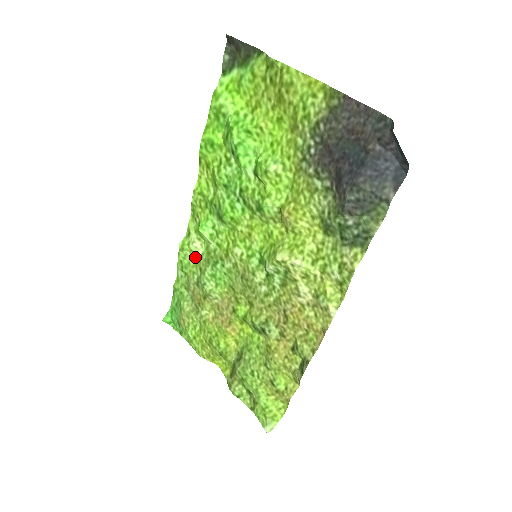
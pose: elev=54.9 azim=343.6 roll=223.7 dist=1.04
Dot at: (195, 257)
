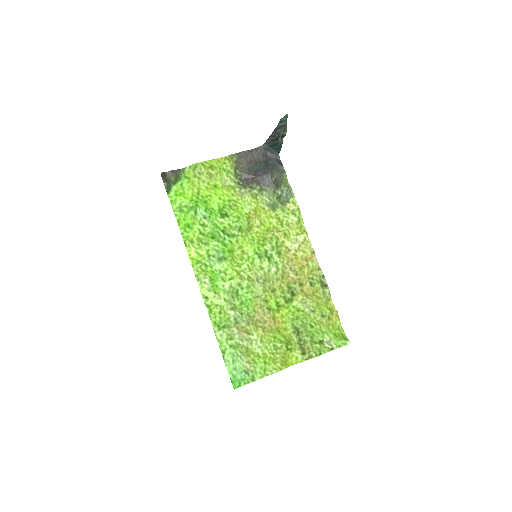
Dot at: (221, 308)
